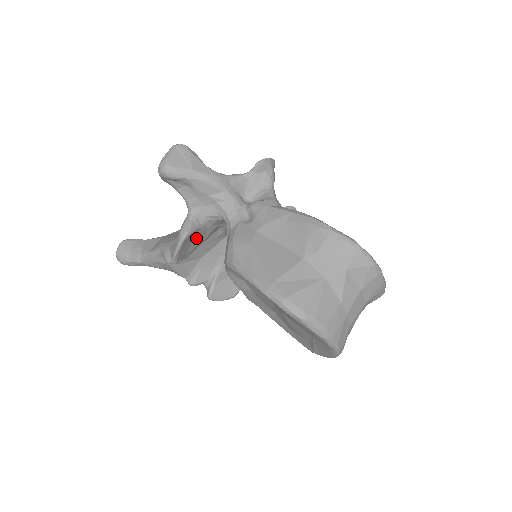
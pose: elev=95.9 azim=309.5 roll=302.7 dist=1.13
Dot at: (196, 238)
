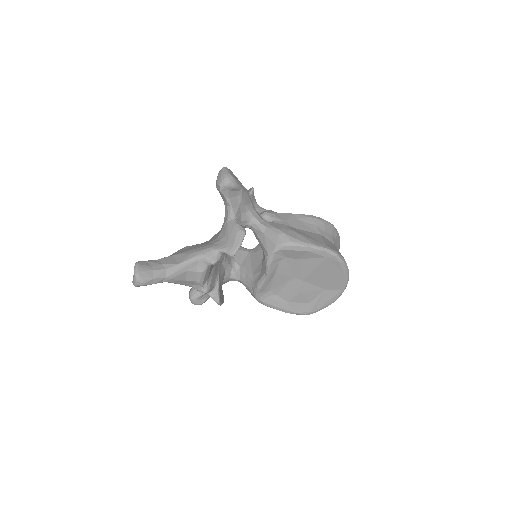
Dot at: occluded
